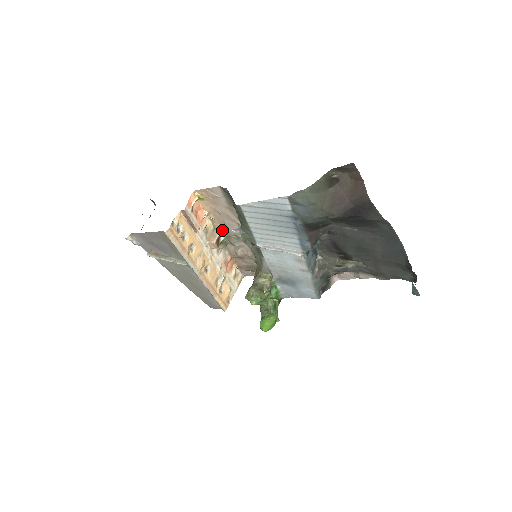
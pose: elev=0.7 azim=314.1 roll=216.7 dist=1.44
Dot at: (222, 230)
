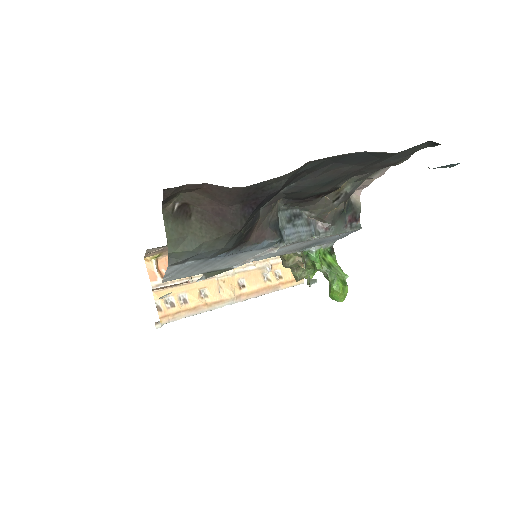
Dot at: occluded
